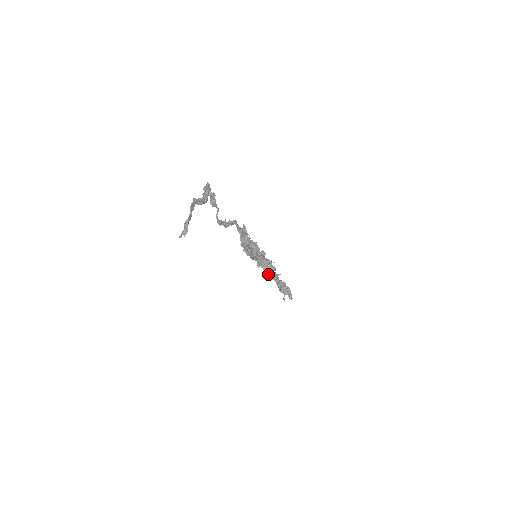
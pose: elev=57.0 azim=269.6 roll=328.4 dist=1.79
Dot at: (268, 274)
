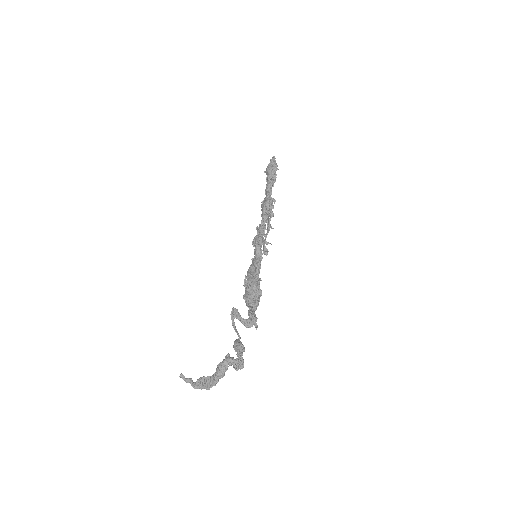
Dot at: occluded
